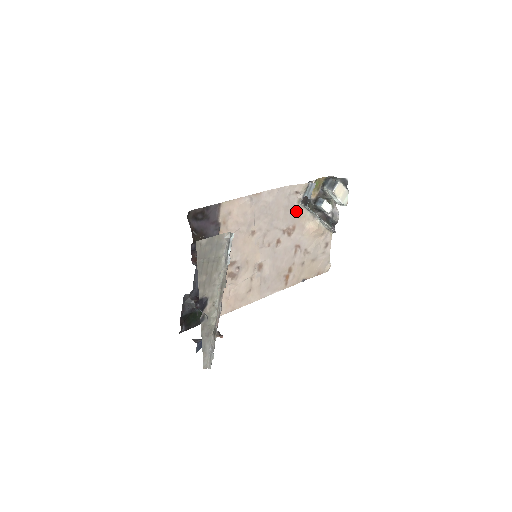
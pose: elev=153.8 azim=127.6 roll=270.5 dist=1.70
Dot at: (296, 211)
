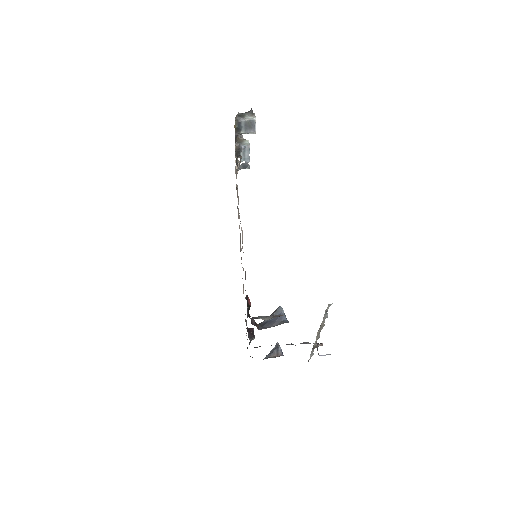
Dot at: occluded
